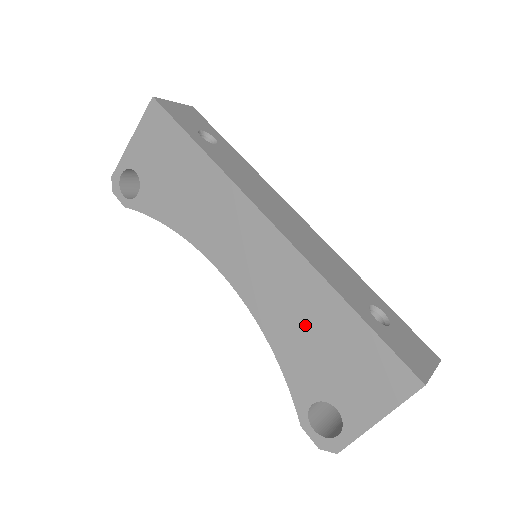
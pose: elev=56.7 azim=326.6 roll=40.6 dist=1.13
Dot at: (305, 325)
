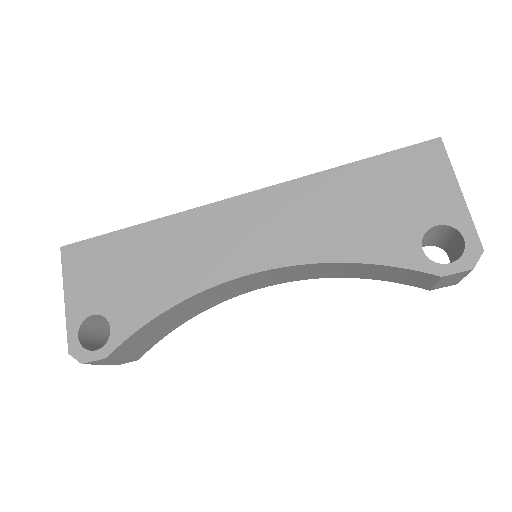
Dot at: (343, 213)
